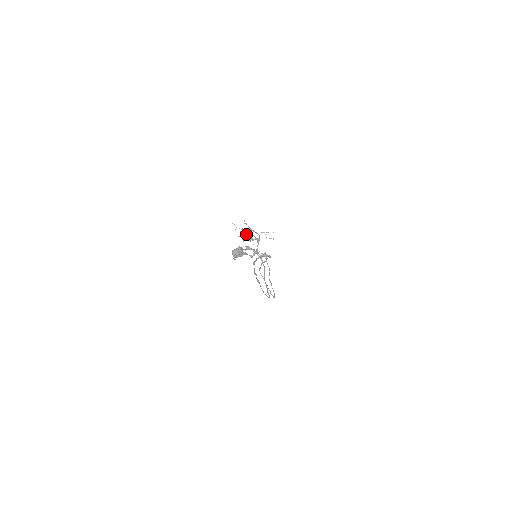
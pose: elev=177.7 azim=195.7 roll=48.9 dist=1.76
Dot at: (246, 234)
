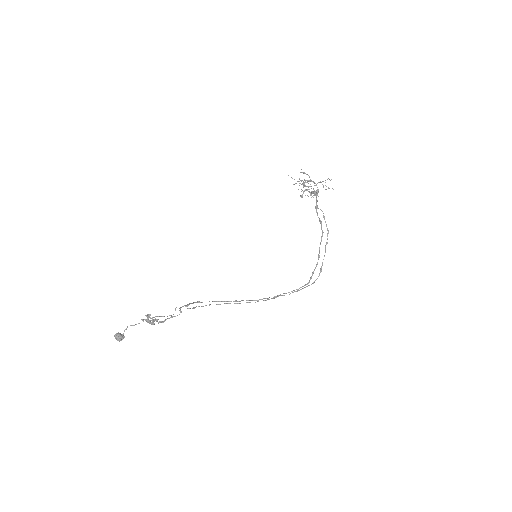
Dot at: occluded
